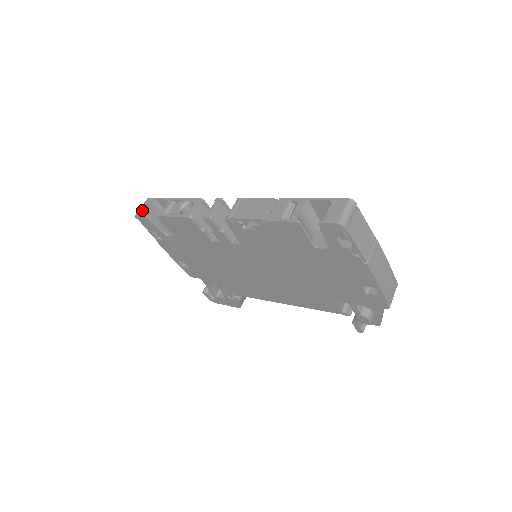
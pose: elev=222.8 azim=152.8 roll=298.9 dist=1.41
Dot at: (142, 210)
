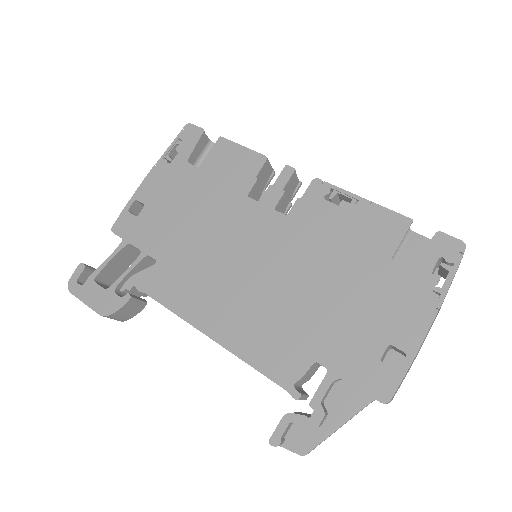
Dot at: occluded
